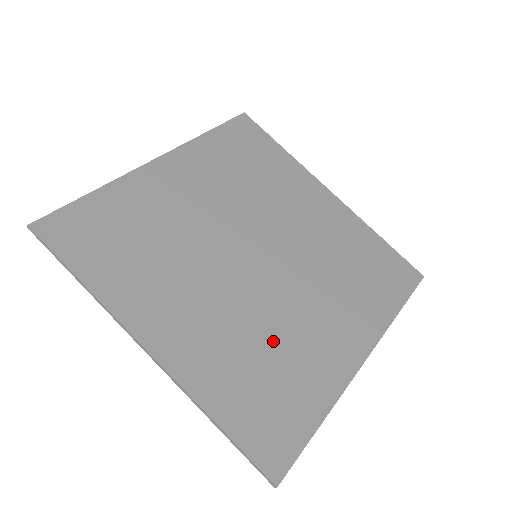
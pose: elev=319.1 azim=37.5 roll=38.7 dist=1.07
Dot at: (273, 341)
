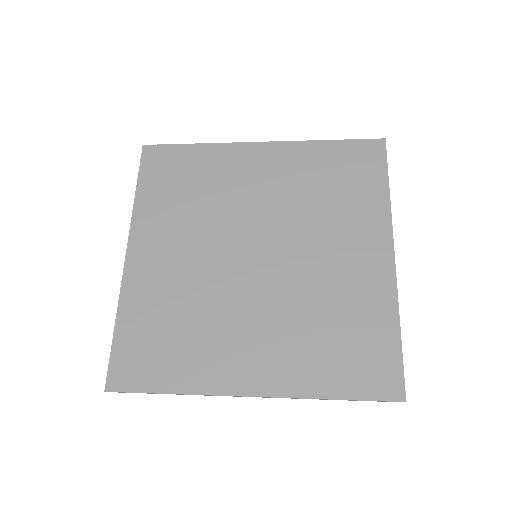
Dot at: (198, 317)
